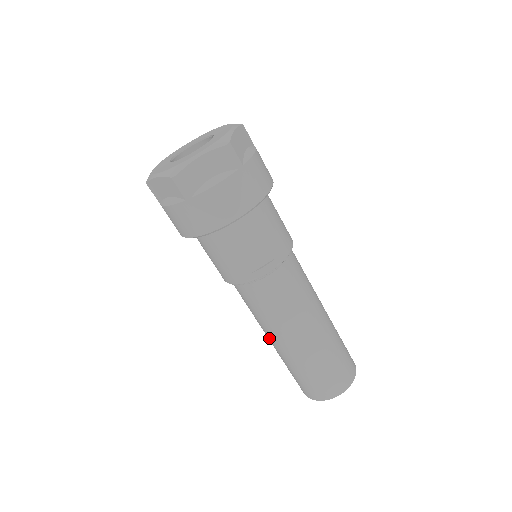
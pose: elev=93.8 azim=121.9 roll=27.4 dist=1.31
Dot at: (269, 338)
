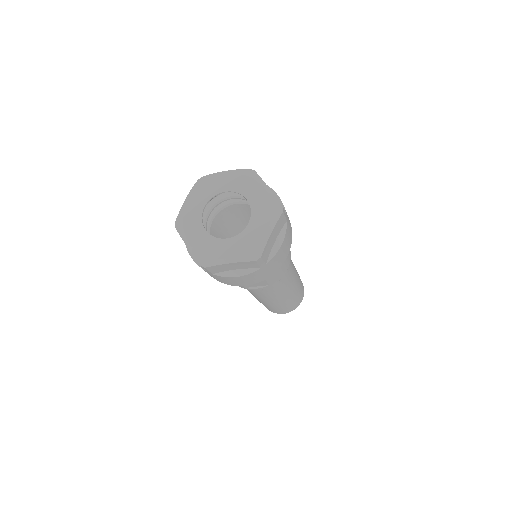
Dot at: occluded
